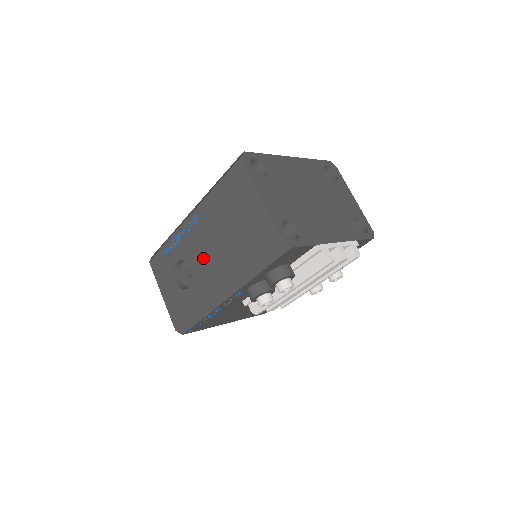
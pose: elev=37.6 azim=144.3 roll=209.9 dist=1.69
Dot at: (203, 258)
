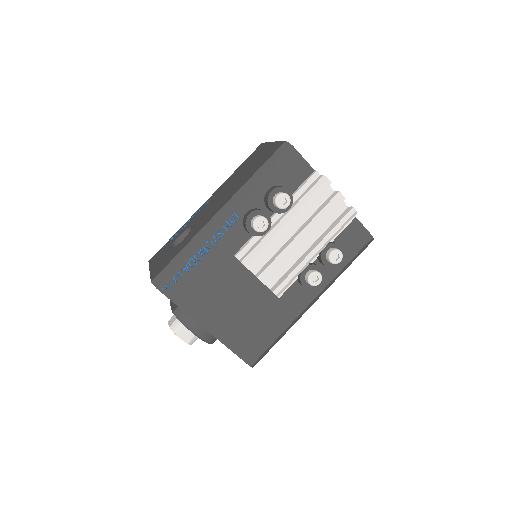
Dot at: (209, 209)
